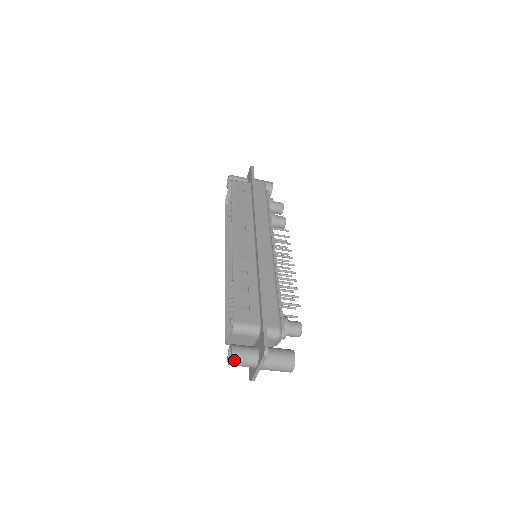
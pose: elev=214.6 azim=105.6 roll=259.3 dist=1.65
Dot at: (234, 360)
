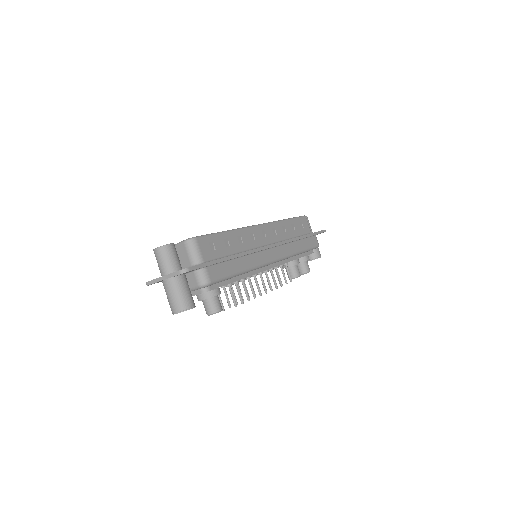
Dot at: (161, 250)
